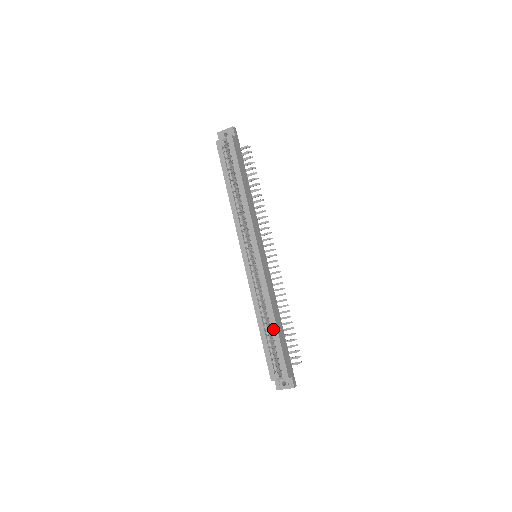
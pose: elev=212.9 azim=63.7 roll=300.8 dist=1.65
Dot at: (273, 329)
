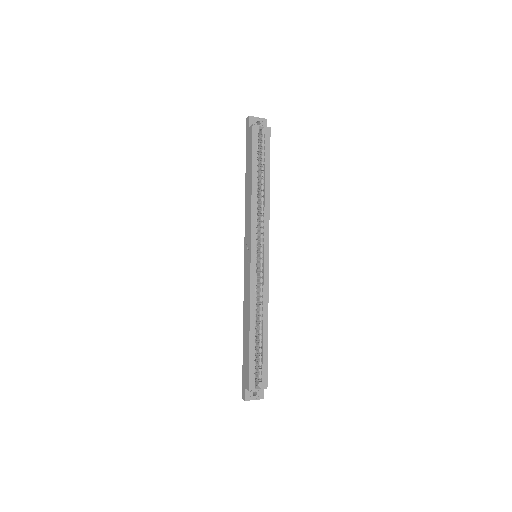
Dot at: (264, 335)
